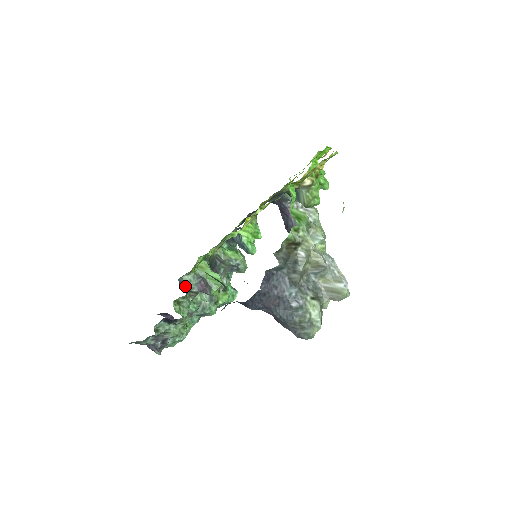
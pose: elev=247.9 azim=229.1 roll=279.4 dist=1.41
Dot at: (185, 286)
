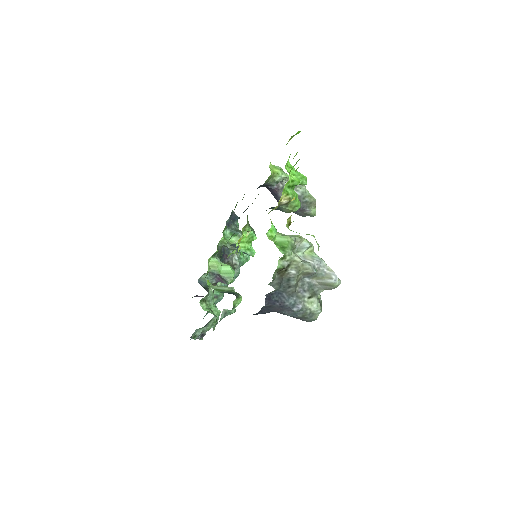
Dot at: (205, 284)
